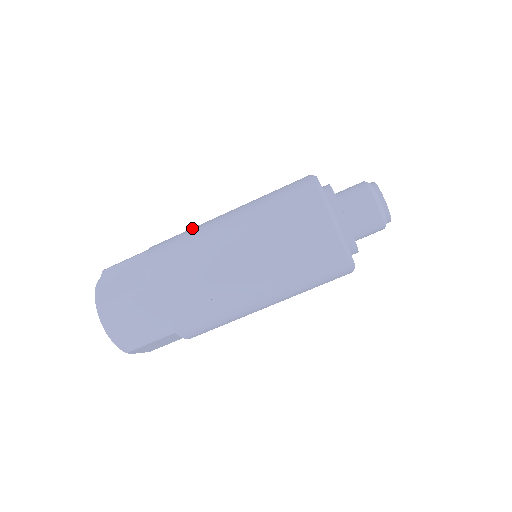
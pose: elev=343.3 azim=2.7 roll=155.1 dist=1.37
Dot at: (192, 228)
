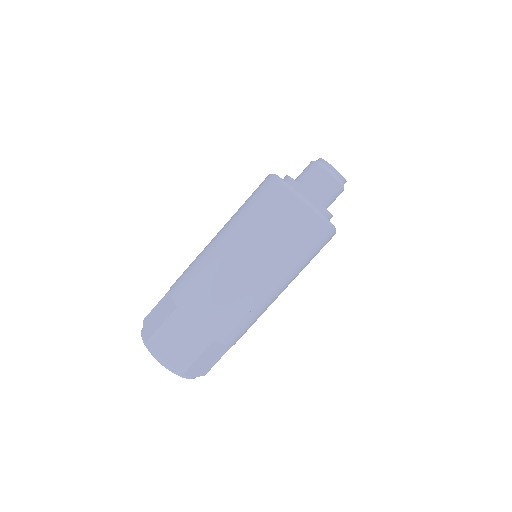
Dot at: occluded
